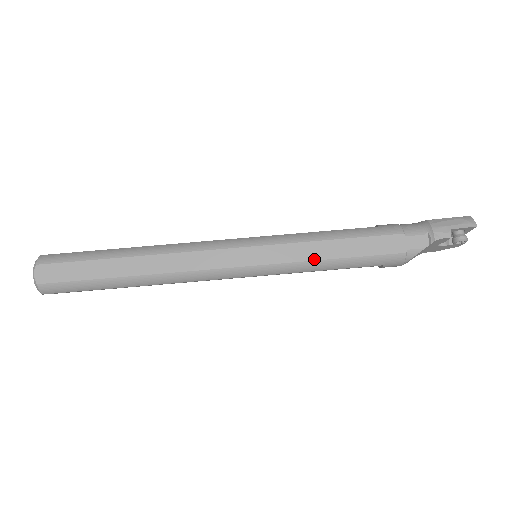
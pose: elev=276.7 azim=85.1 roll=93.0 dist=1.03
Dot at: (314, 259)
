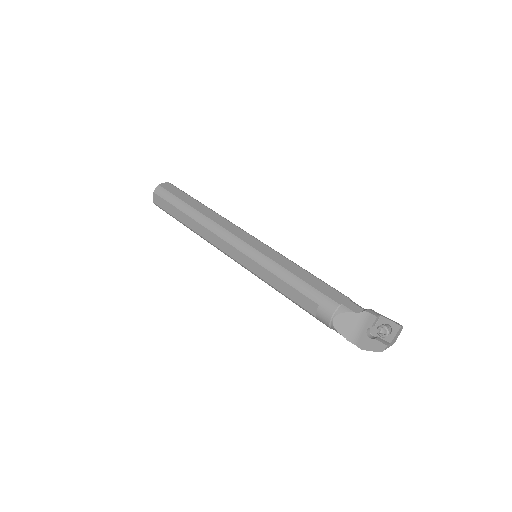
Dot at: (284, 267)
